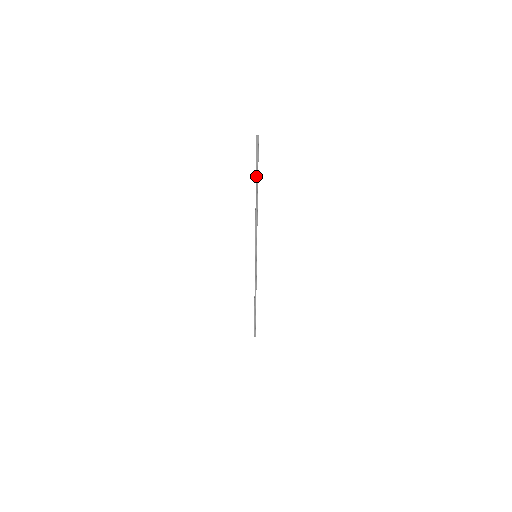
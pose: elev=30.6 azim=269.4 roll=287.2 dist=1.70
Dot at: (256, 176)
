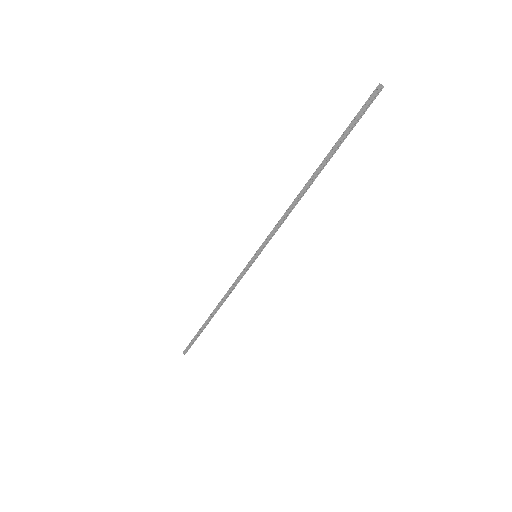
Dot at: (337, 147)
